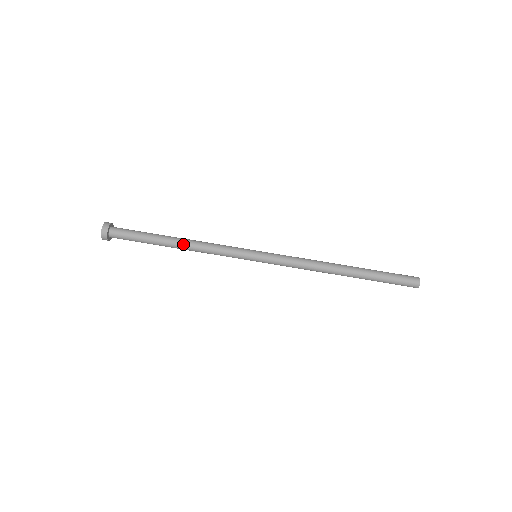
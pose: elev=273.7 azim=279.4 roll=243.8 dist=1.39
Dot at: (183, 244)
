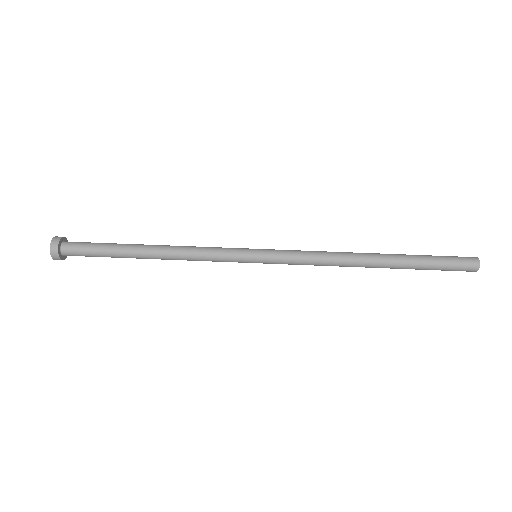
Dot at: (160, 245)
